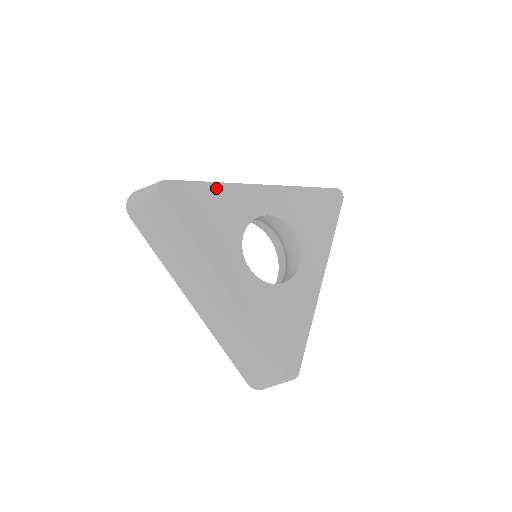
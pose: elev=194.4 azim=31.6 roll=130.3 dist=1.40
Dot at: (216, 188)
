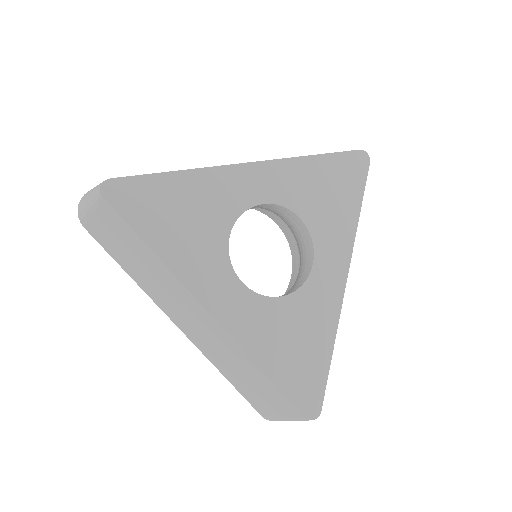
Dot at: (185, 178)
